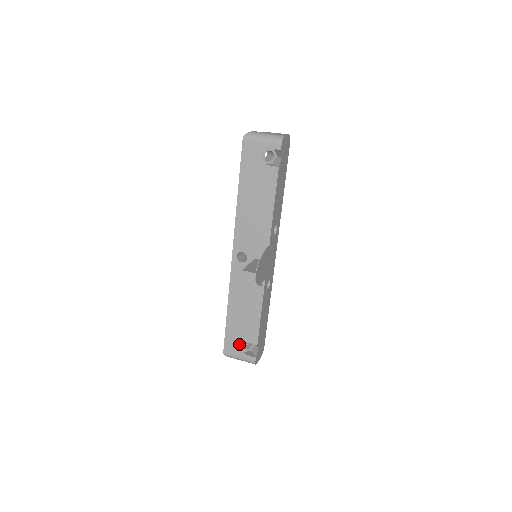
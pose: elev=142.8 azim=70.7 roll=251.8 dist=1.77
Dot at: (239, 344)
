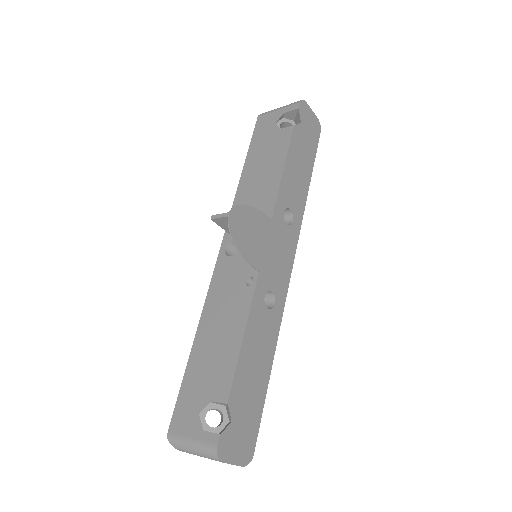
Dot at: (197, 407)
